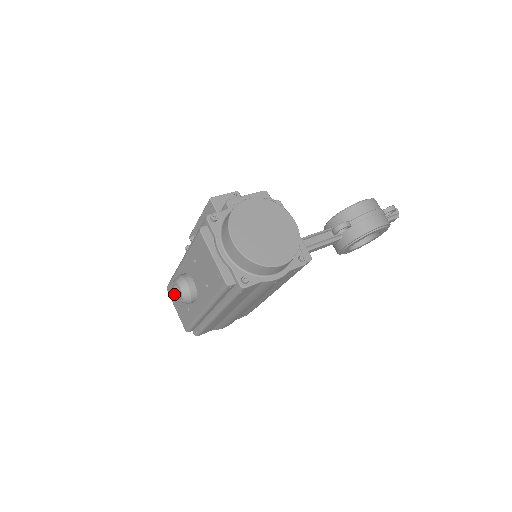
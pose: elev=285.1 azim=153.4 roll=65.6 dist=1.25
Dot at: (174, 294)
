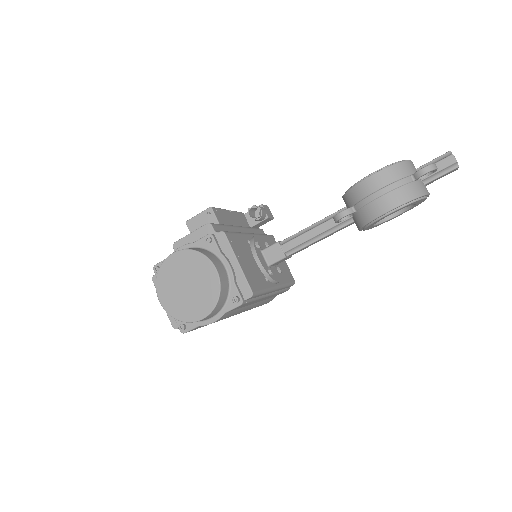
Dot at: occluded
